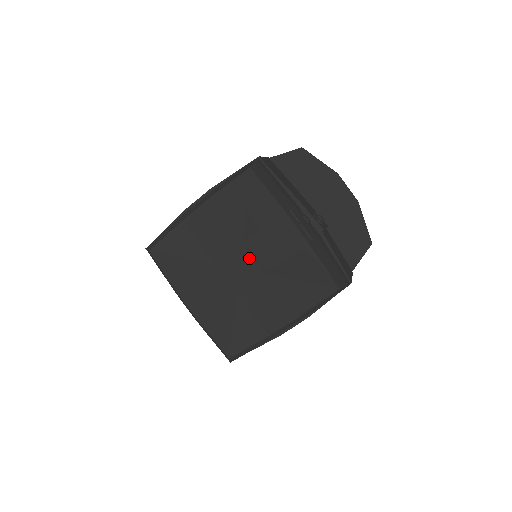
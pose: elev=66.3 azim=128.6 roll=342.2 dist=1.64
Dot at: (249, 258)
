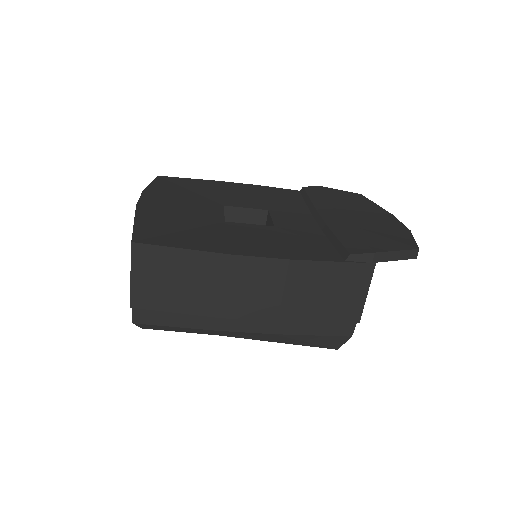
Dot at: occluded
